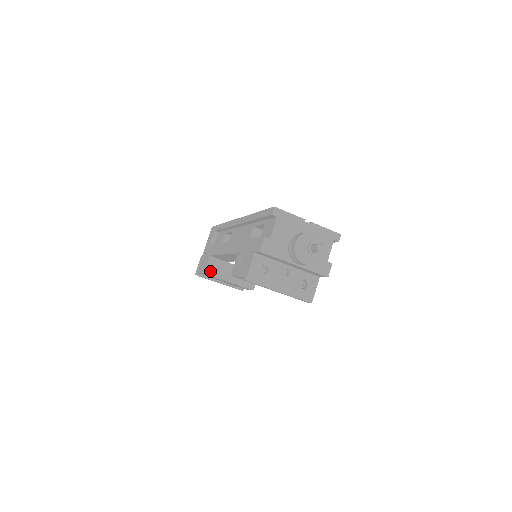
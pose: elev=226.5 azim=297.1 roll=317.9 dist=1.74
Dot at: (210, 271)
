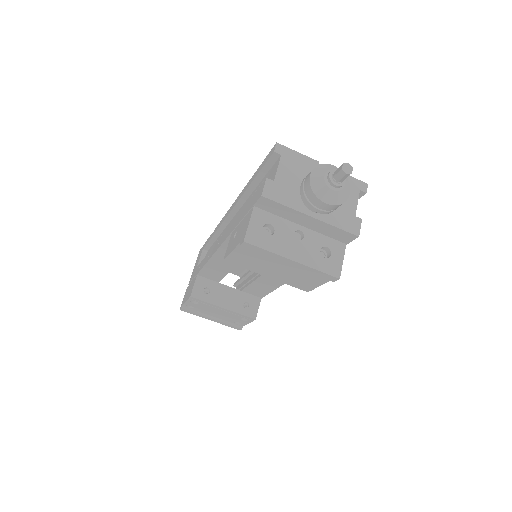
Dot at: (198, 294)
